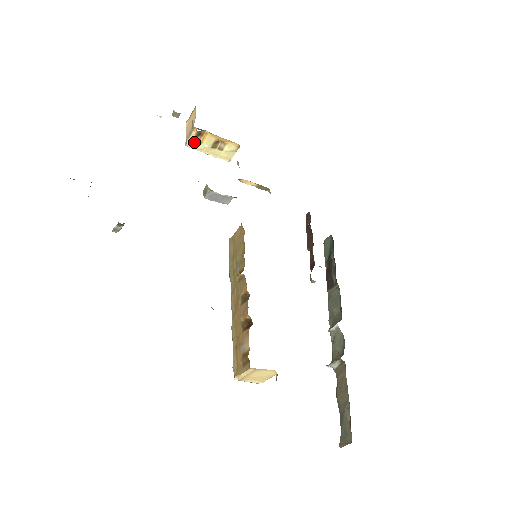
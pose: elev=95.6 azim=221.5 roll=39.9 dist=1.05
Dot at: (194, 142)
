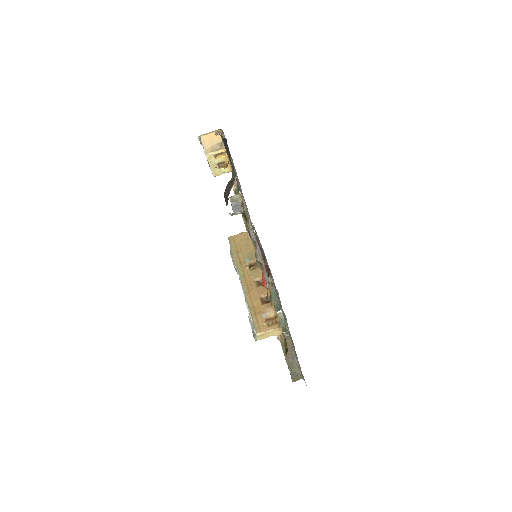
Dot at: (213, 156)
